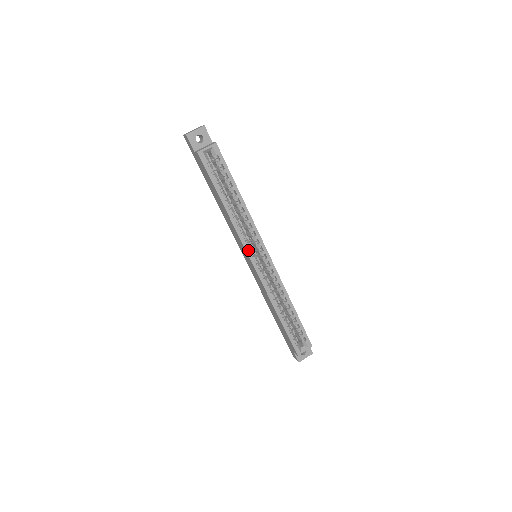
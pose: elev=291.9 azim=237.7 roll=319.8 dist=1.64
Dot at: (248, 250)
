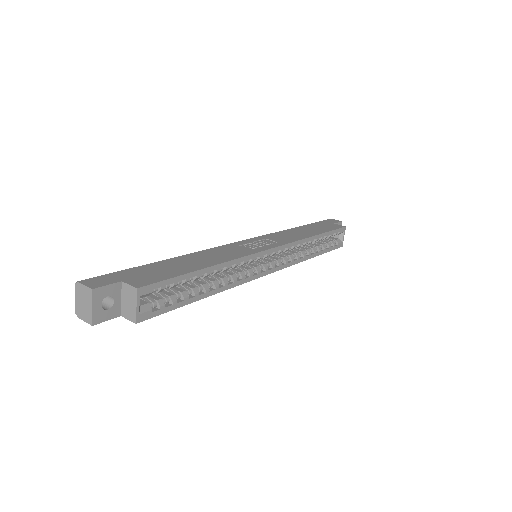
Dot at: (258, 275)
